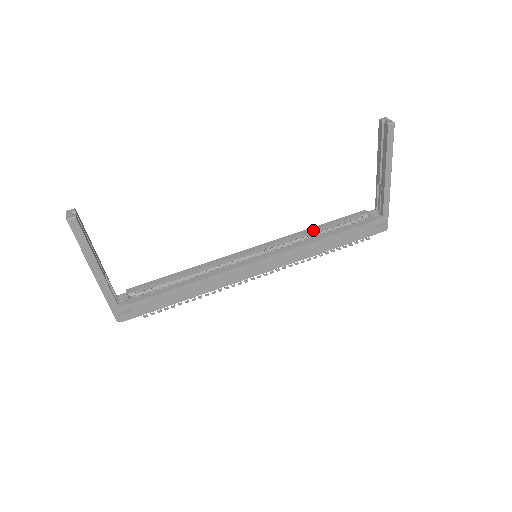
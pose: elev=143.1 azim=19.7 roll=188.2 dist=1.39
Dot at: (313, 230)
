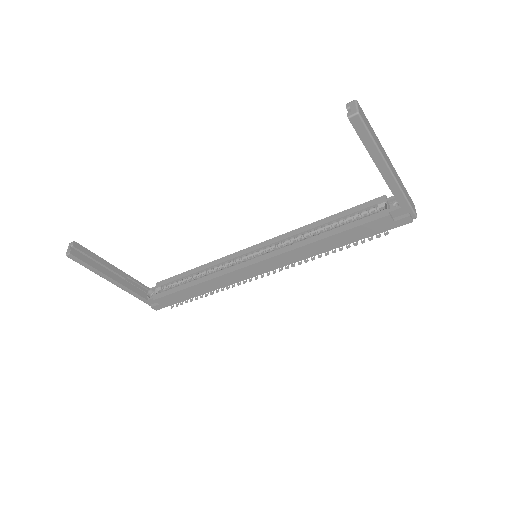
Dot at: (316, 225)
